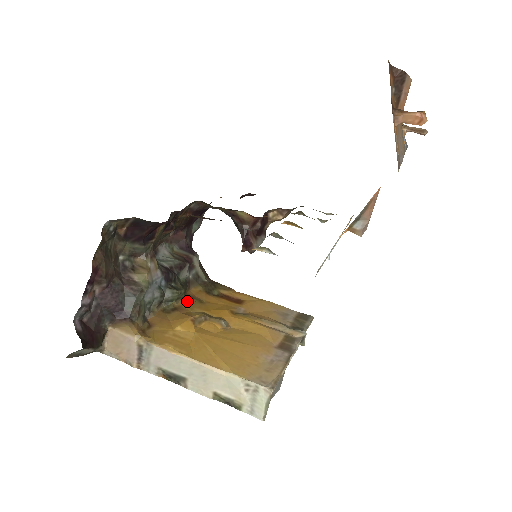
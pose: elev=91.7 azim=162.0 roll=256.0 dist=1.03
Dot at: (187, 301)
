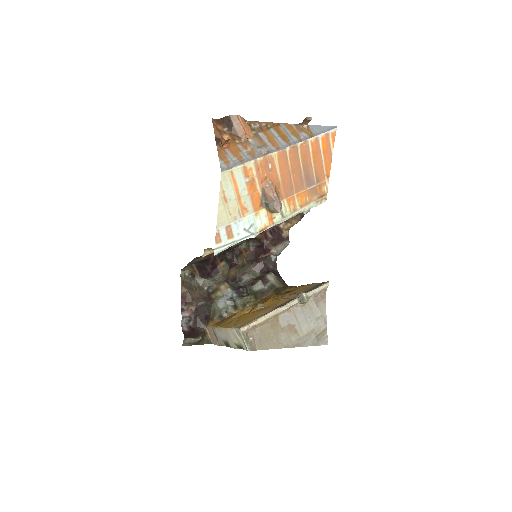
Dot at: (257, 302)
